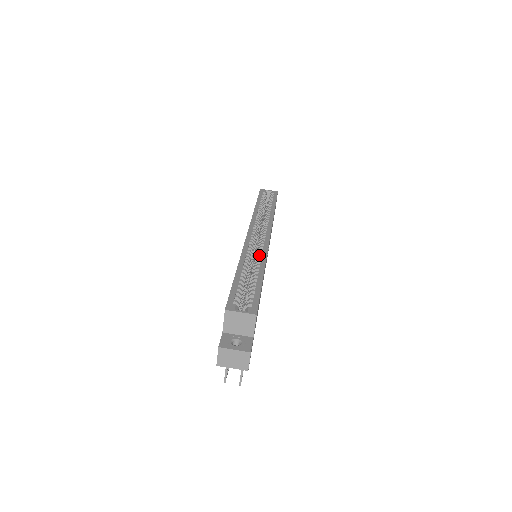
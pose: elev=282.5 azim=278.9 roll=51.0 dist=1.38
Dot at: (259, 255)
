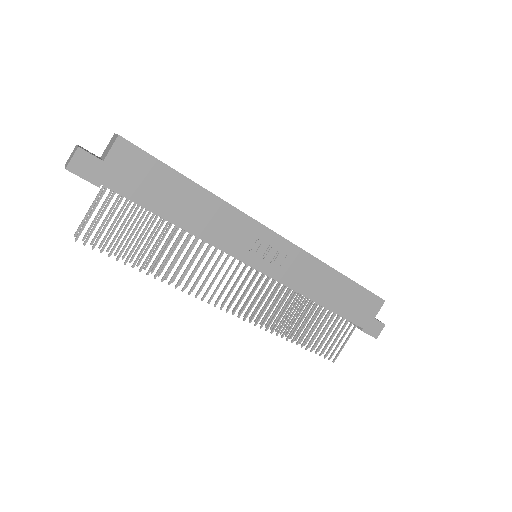
Dot at: occluded
